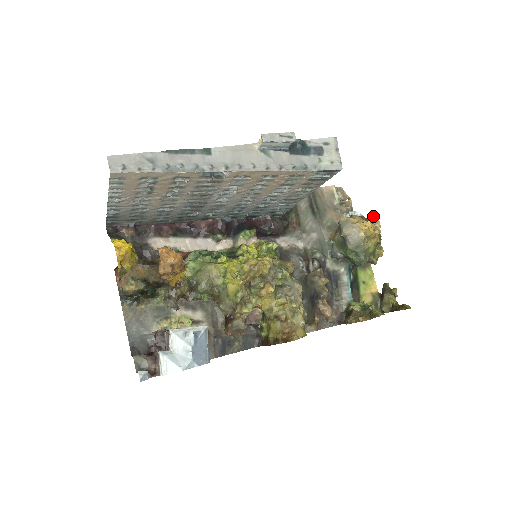
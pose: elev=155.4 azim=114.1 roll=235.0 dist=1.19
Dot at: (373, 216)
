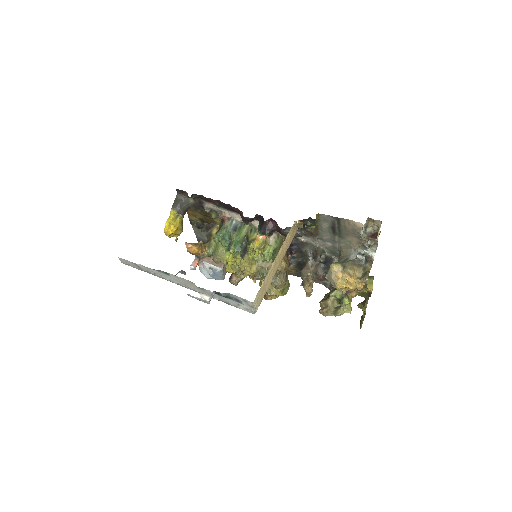
Dot at: (367, 276)
